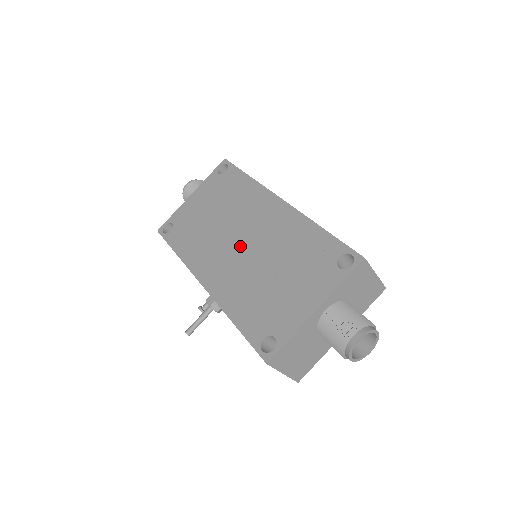
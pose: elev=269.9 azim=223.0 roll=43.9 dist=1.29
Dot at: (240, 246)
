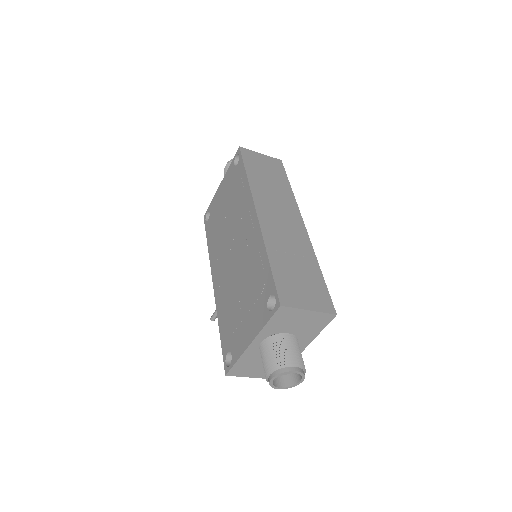
Dot at: (231, 255)
